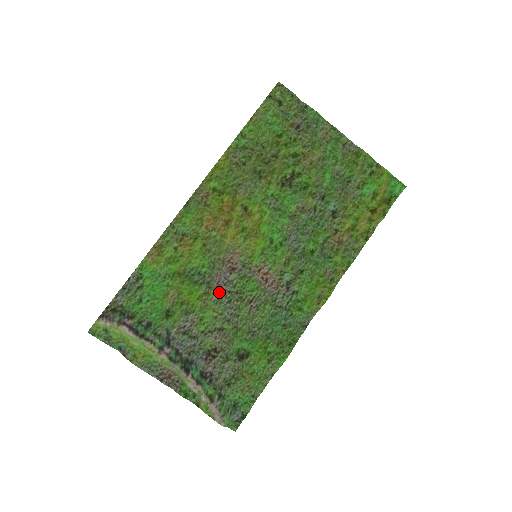
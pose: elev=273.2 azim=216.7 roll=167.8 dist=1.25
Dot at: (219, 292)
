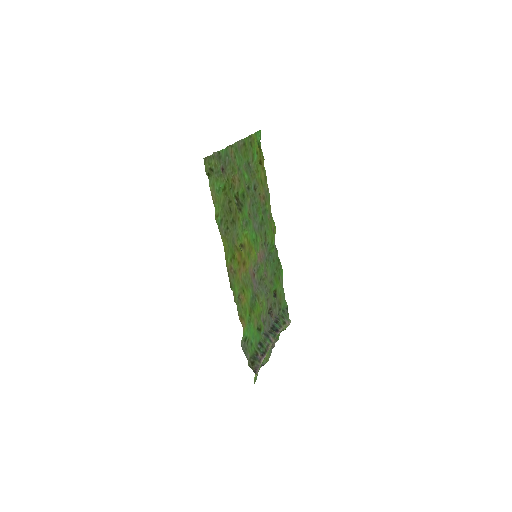
Dot at: (258, 291)
